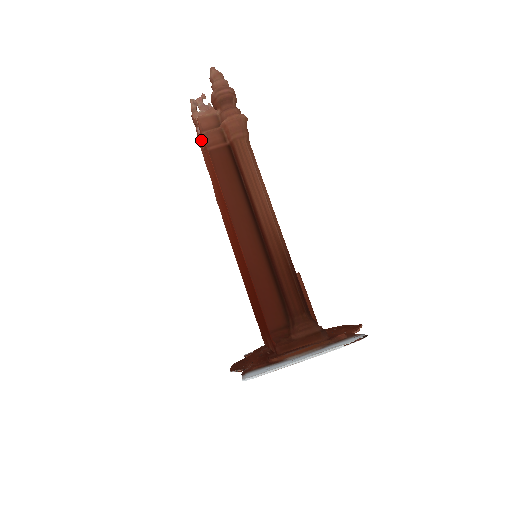
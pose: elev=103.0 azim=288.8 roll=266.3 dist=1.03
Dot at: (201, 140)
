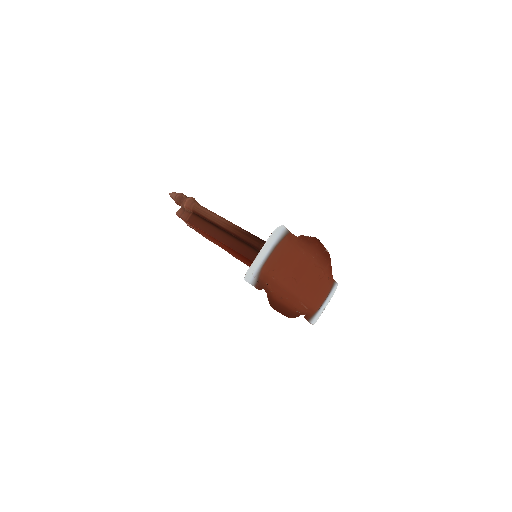
Dot at: (193, 228)
